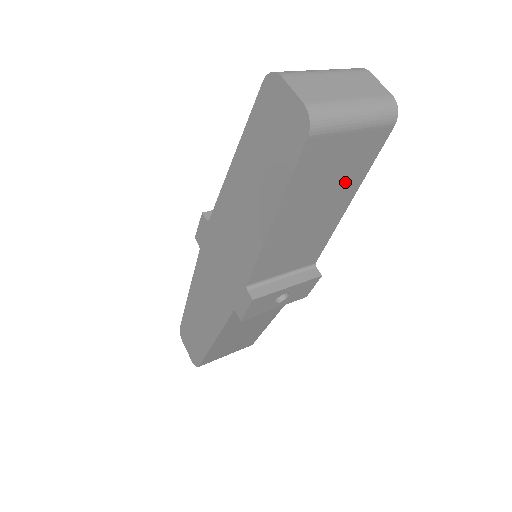
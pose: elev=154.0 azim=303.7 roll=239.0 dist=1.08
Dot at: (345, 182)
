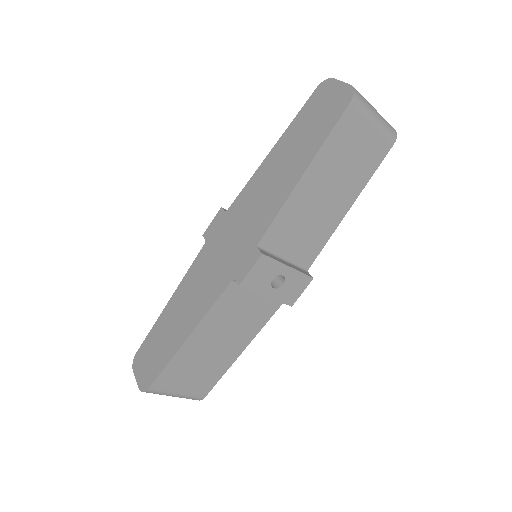
Dot at: (355, 176)
